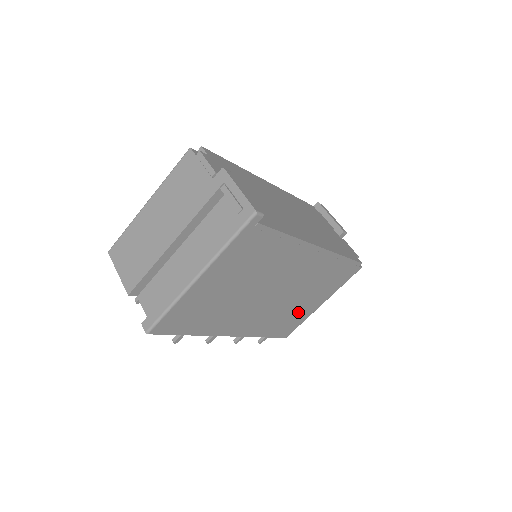
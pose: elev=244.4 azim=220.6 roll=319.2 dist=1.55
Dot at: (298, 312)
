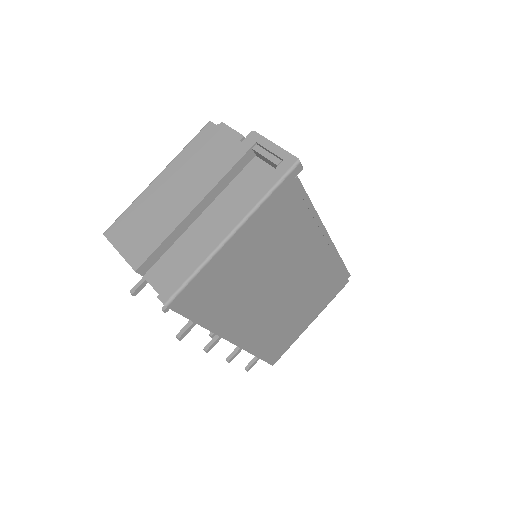
Dot at: (291, 328)
